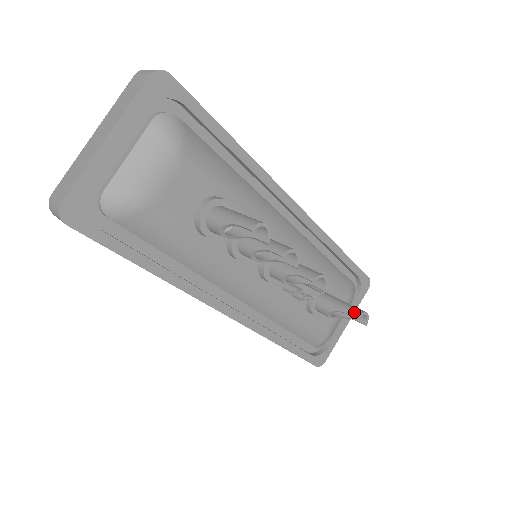
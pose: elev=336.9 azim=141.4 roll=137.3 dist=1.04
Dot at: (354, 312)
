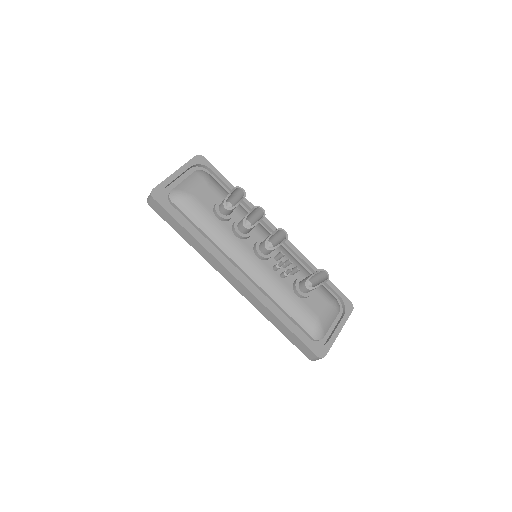
Dot at: (317, 271)
